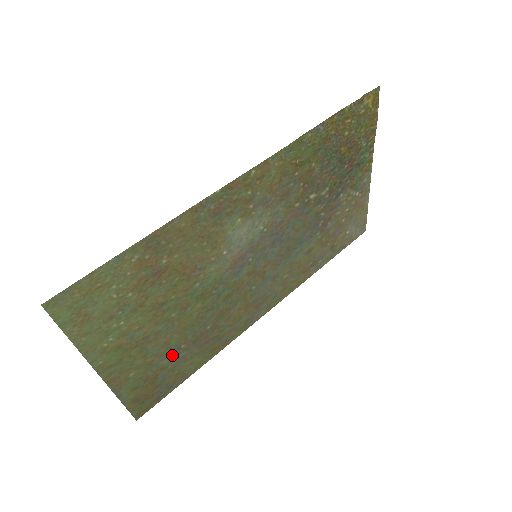
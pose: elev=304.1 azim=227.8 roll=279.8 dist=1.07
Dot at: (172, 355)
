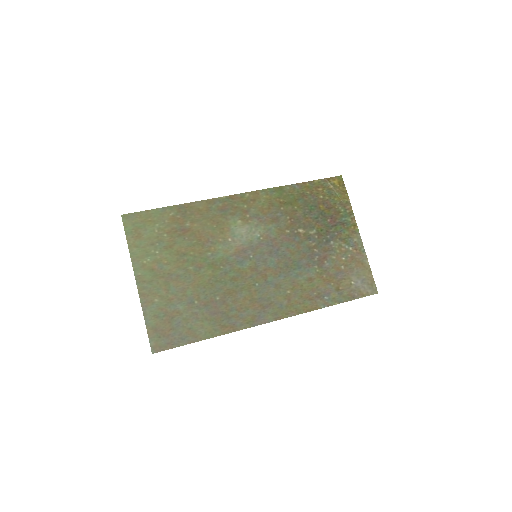
Dot at: (187, 305)
